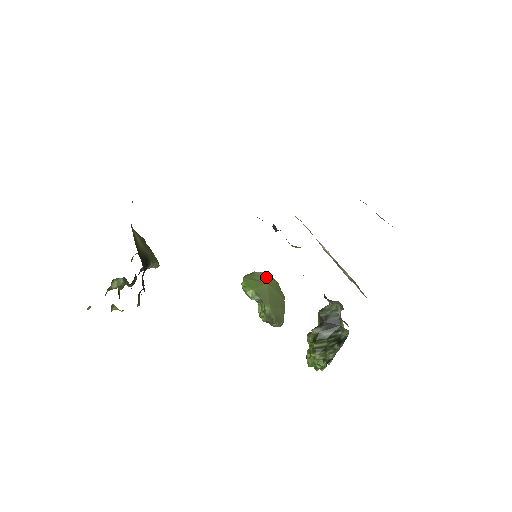
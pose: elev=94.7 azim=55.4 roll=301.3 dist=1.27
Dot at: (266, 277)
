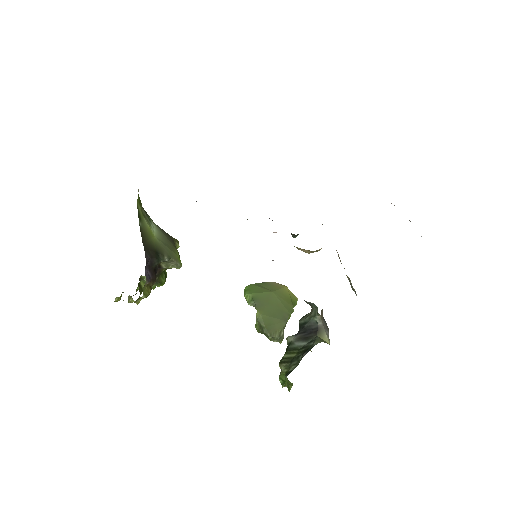
Dot at: (277, 287)
